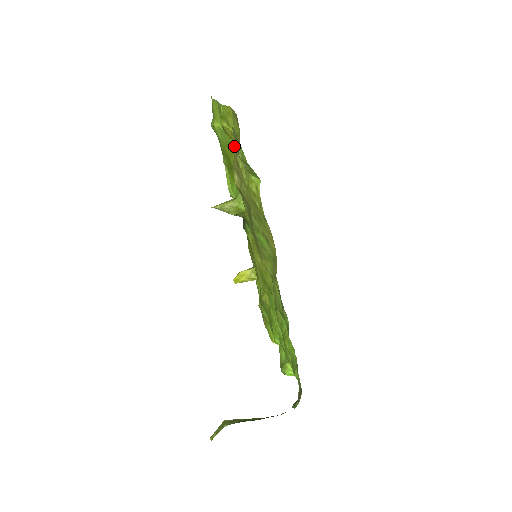
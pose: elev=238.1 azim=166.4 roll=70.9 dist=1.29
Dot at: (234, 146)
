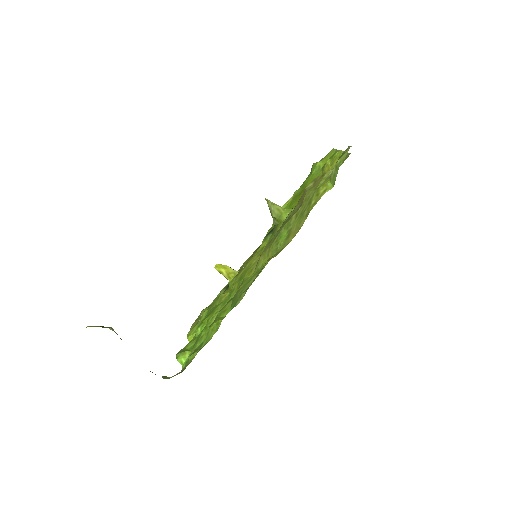
Dot at: occluded
